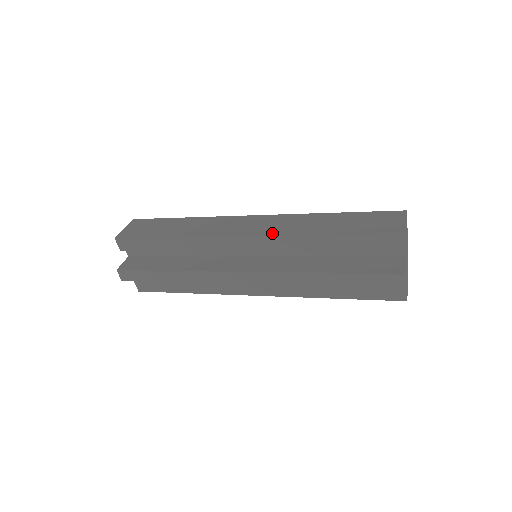
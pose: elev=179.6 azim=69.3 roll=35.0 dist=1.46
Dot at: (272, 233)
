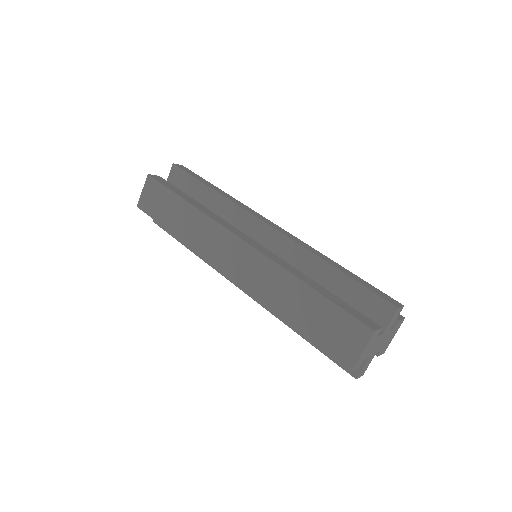
Dot at: (248, 287)
